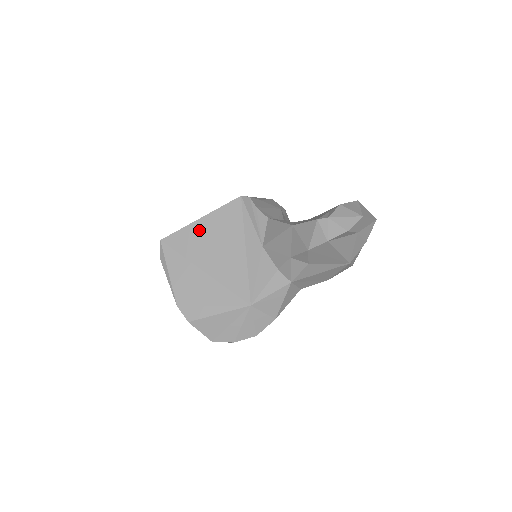
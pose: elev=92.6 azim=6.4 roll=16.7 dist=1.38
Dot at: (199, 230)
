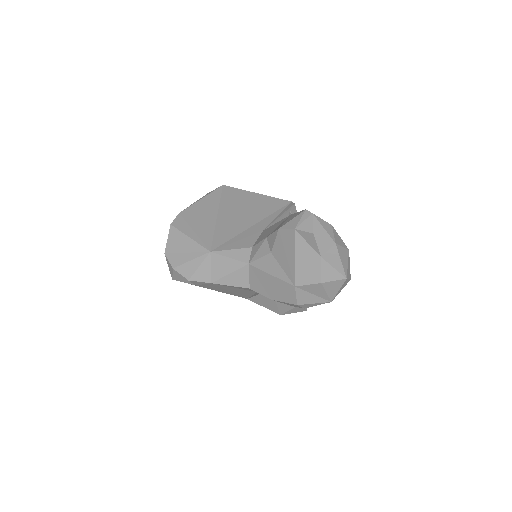
Dot at: (247, 197)
